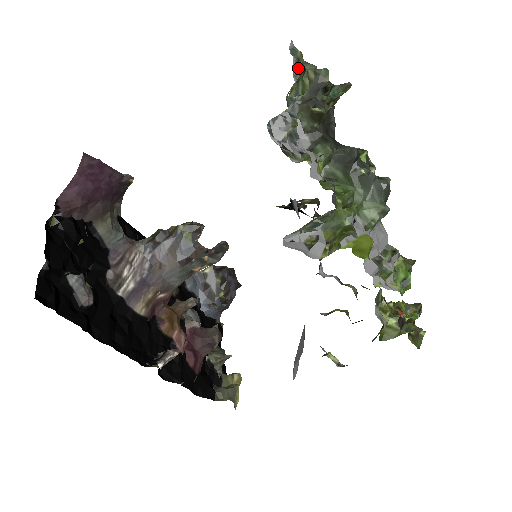
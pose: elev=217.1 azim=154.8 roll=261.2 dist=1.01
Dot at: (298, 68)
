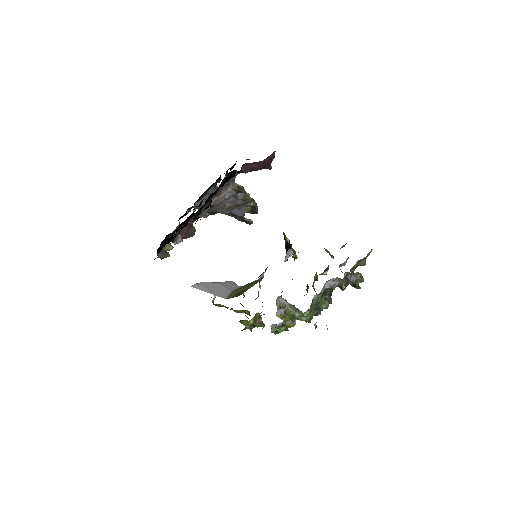
Dot at: (362, 260)
